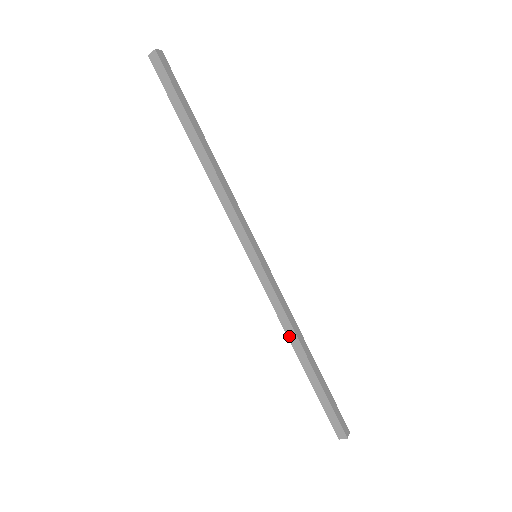
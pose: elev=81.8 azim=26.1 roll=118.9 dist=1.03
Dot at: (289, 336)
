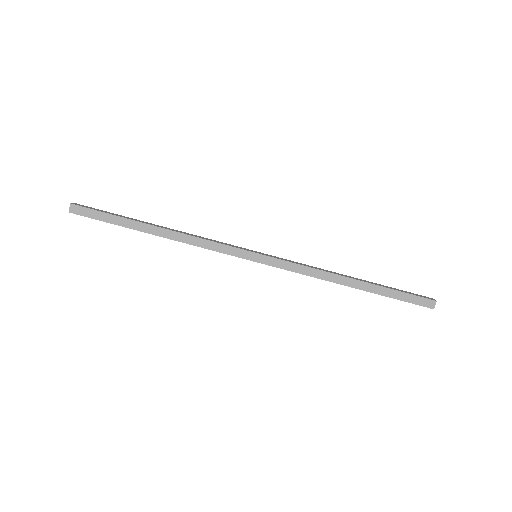
Dot at: (330, 280)
